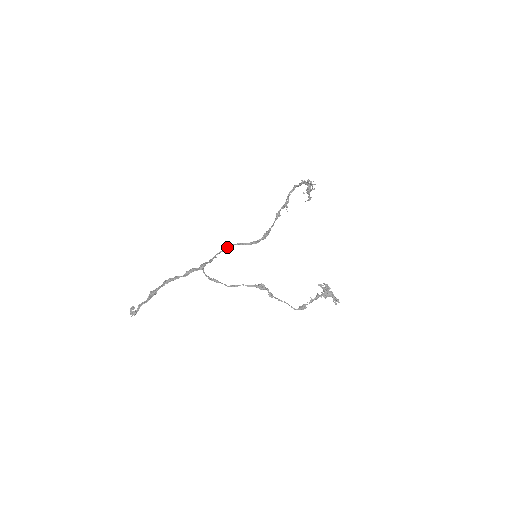
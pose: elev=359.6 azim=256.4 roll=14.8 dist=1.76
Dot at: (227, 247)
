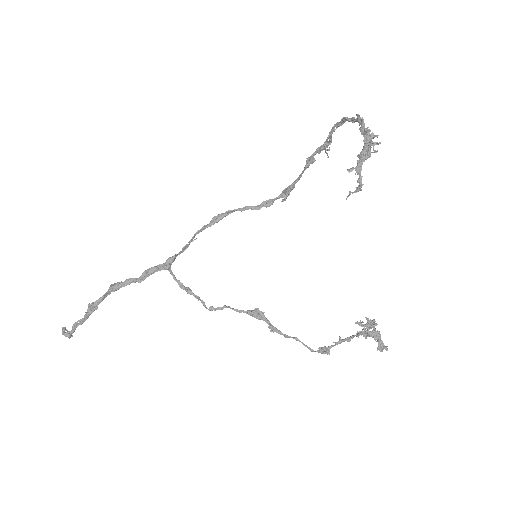
Dot at: (215, 220)
